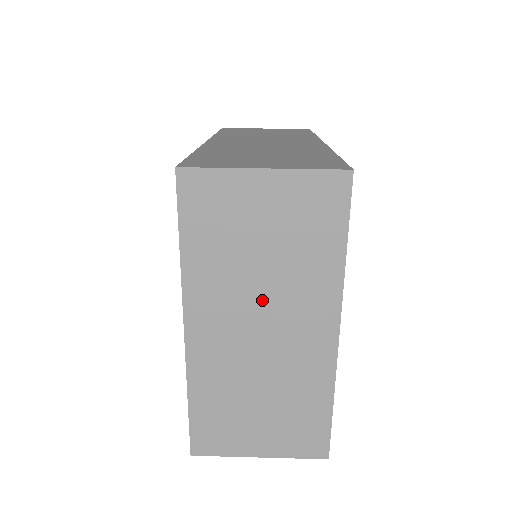
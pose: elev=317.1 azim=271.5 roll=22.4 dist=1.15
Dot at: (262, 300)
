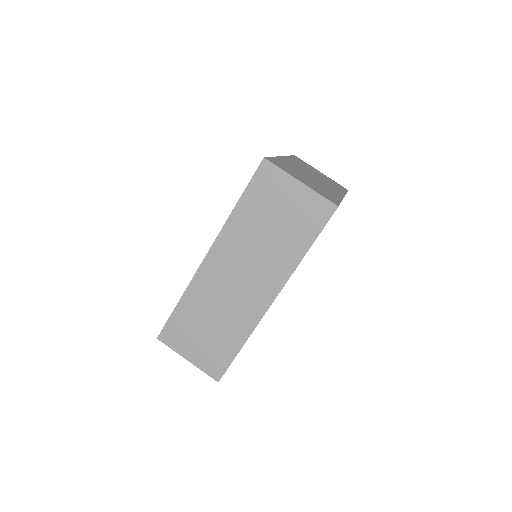
Dot at: occluded
